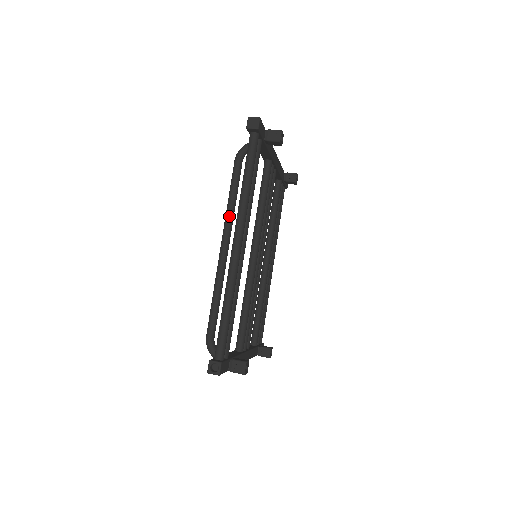
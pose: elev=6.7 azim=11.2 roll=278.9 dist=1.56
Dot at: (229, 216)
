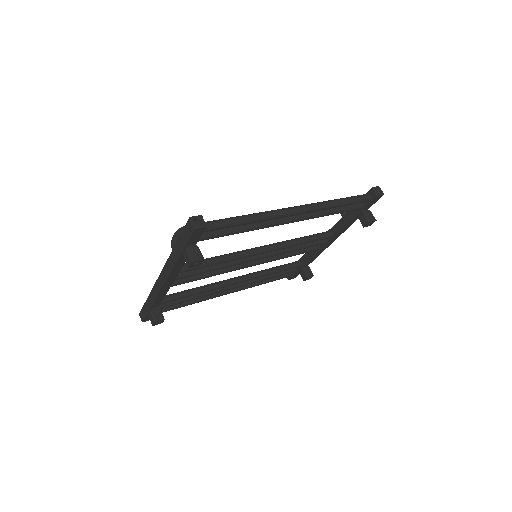
Dot at: occluded
